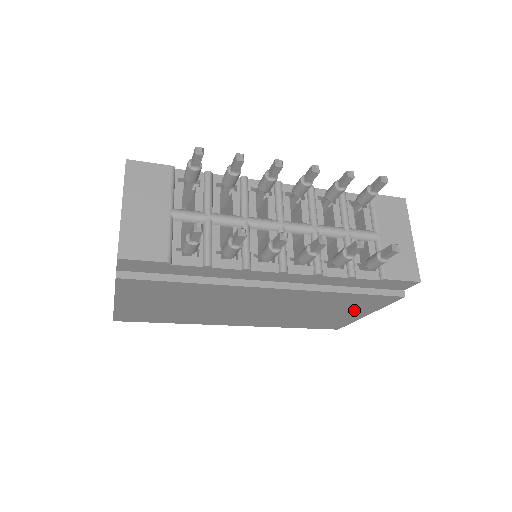
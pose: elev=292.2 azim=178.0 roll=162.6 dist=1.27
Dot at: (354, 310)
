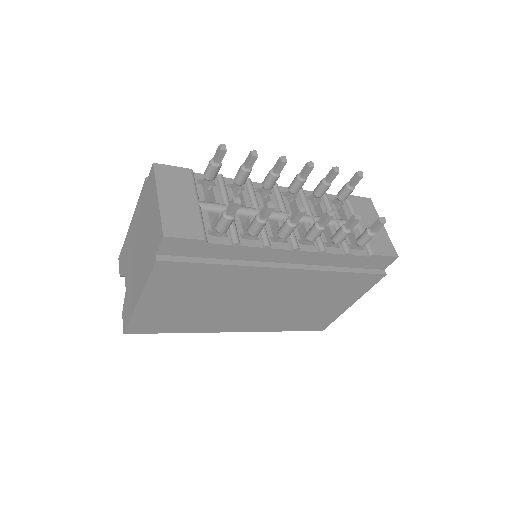
Dot at: (343, 298)
